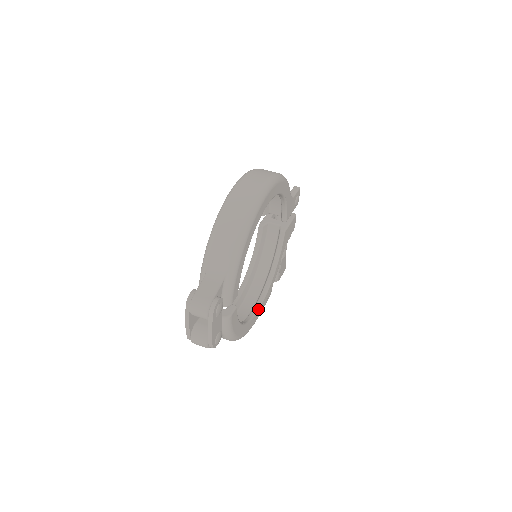
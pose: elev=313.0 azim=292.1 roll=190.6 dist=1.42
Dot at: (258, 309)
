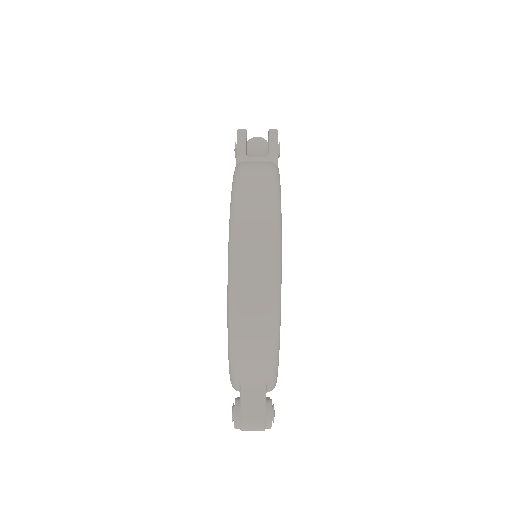
Dot at: occluded
